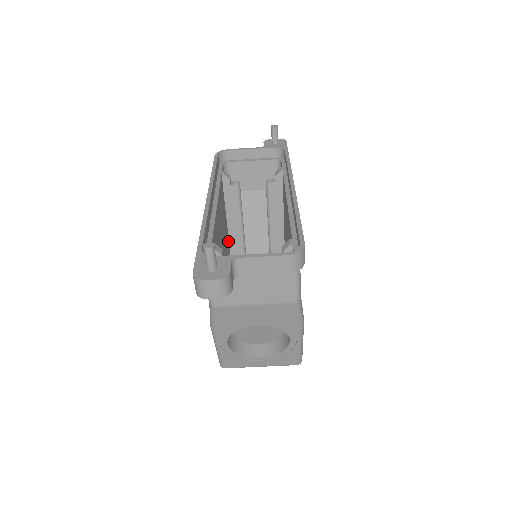
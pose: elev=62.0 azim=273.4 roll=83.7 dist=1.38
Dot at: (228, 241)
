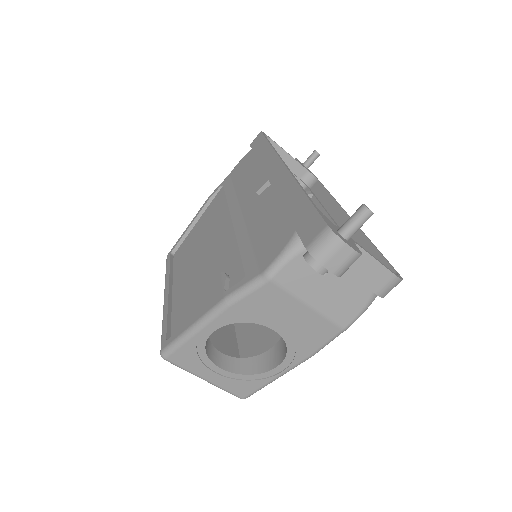
Dot at: occluded
